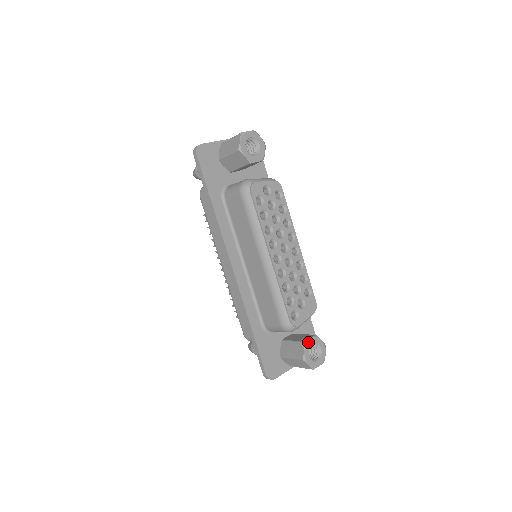
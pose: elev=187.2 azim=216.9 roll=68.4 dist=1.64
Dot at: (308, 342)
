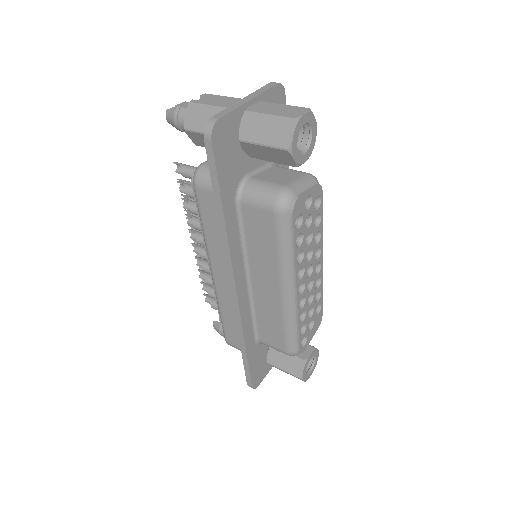
Dot at: (308, 359)
